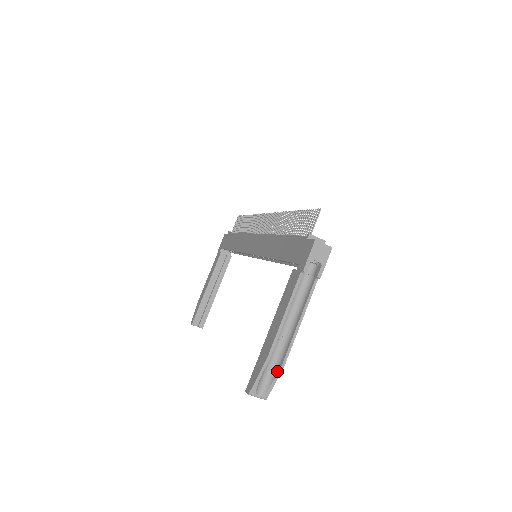
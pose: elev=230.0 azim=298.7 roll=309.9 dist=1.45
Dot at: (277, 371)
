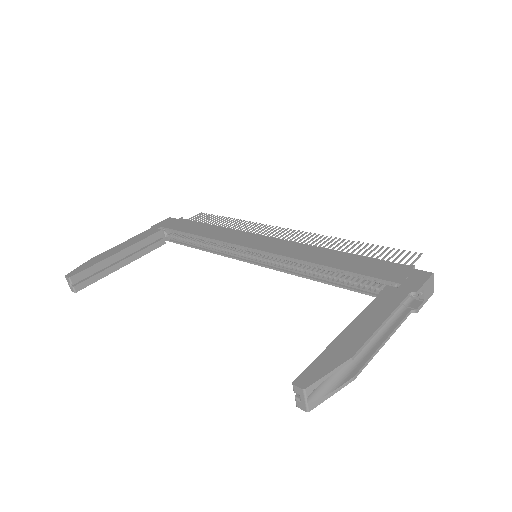
Dot at: (342, 382)
